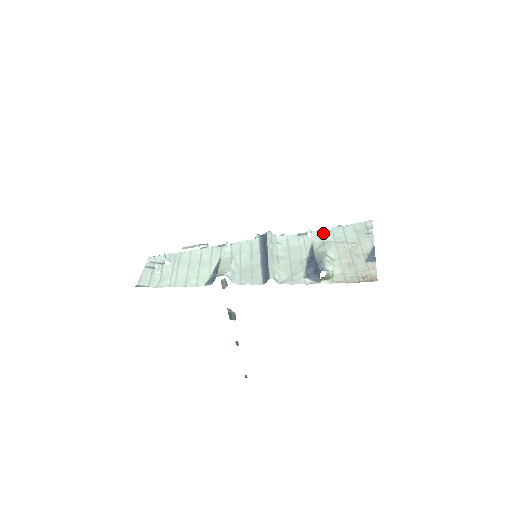
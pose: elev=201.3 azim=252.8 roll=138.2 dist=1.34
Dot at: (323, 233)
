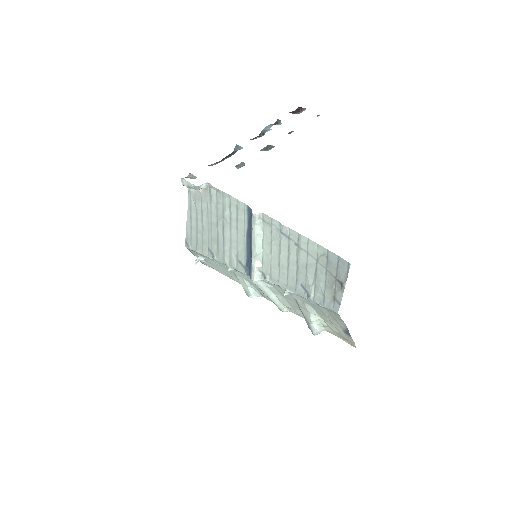
Dot at: (299, 296)
